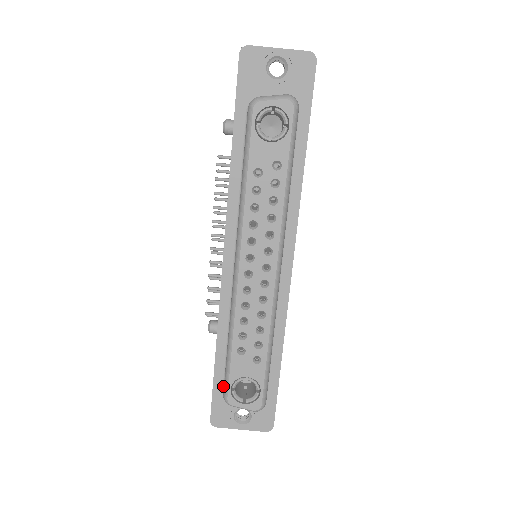
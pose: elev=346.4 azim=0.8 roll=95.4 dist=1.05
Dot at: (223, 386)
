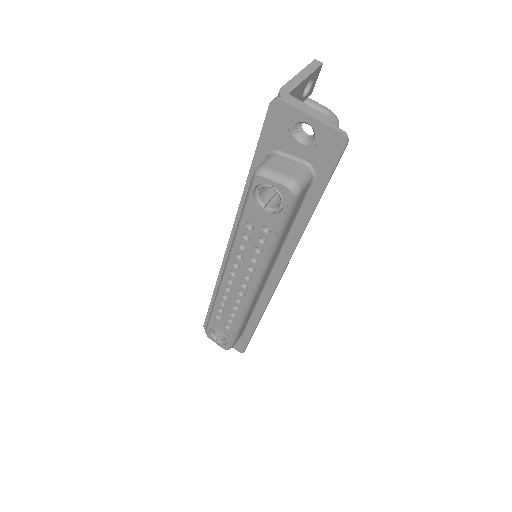
Dot at: occluded
